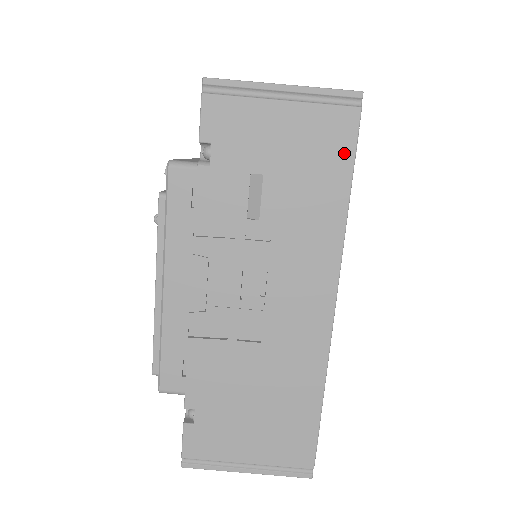
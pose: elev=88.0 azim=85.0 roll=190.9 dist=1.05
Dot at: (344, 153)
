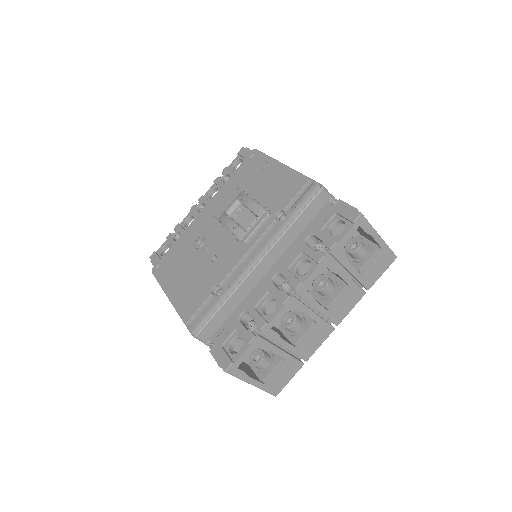
Dot at: occluded
